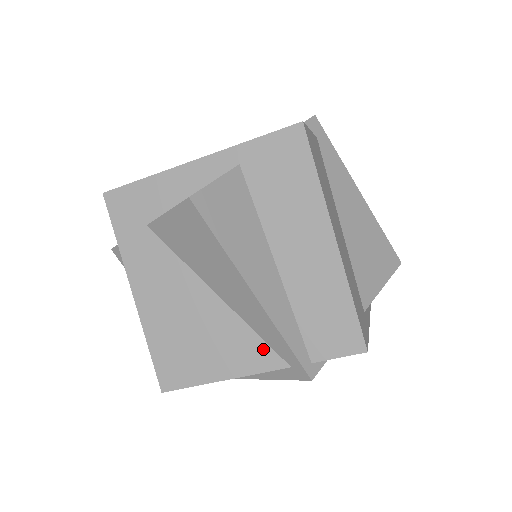
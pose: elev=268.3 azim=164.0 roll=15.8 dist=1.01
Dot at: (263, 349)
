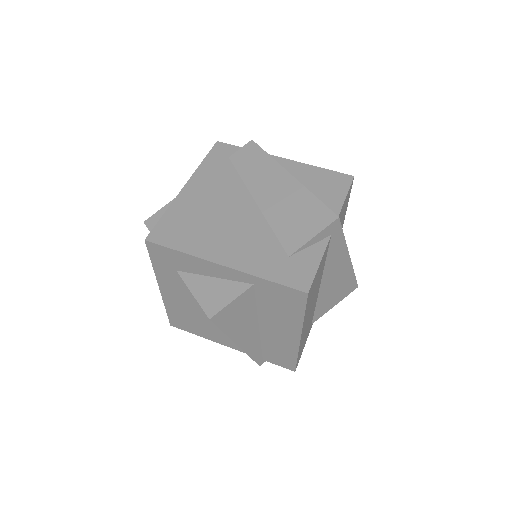
Dot at: occluded
